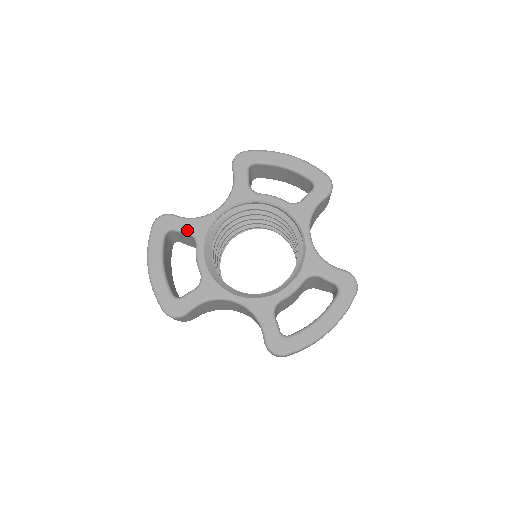
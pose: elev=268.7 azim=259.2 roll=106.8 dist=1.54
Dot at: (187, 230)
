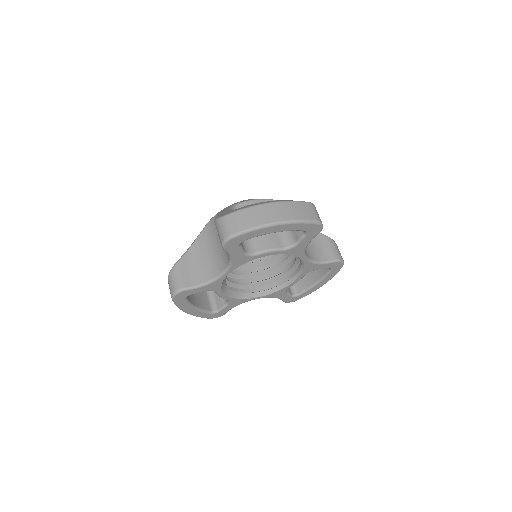
Dot at: occluded
